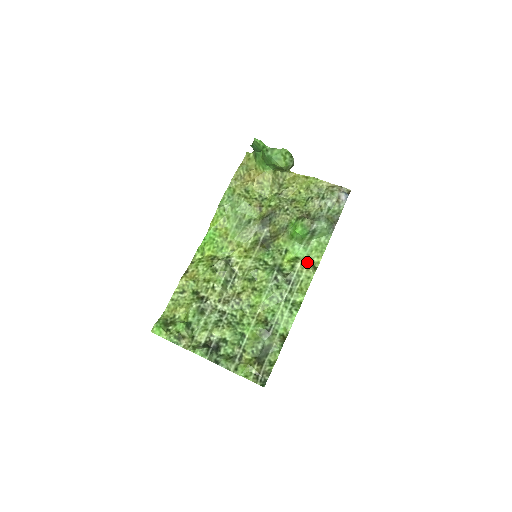
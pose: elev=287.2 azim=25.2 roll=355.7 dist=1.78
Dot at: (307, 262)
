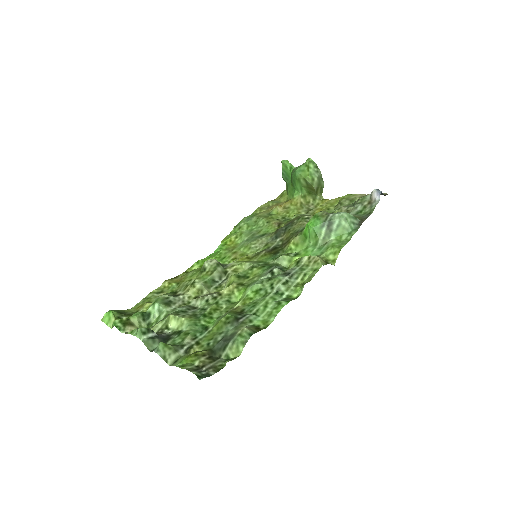
Dot at: (317, 256)
